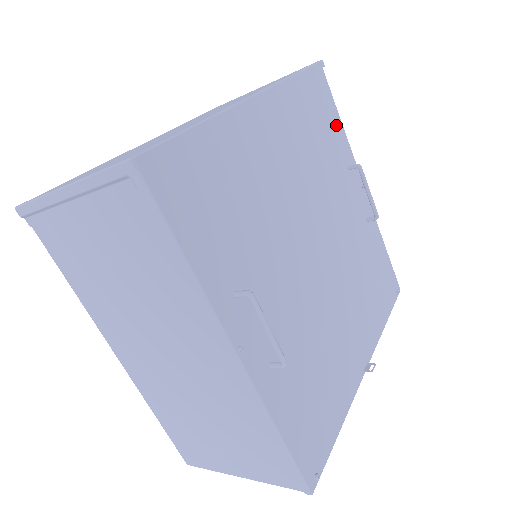
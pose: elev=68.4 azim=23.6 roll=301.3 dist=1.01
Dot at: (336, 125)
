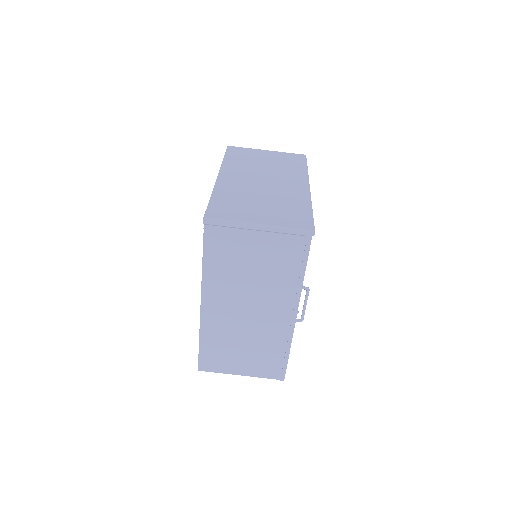
Dot at: occluded
